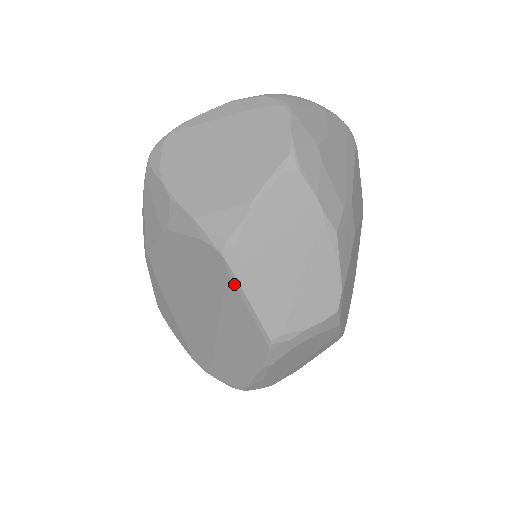
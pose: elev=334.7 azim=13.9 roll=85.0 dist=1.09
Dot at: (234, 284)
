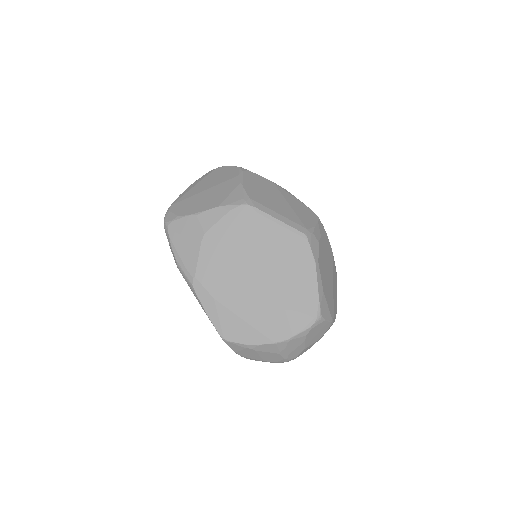
Dot at: (264, 216)
